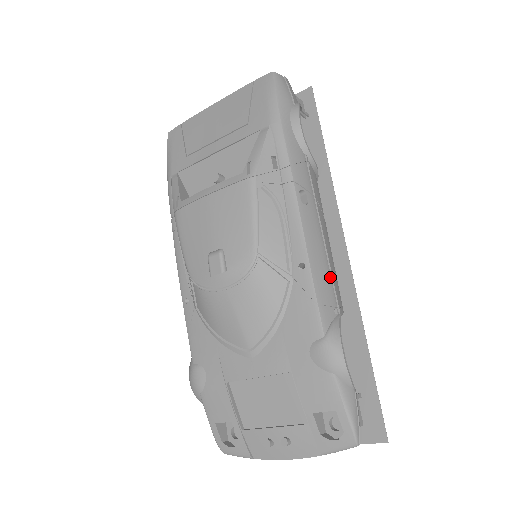
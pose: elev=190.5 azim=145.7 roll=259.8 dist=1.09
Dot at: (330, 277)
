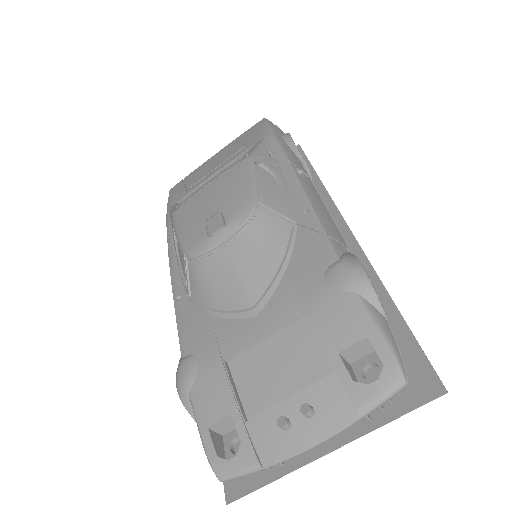
Dot at: (337, 228)
